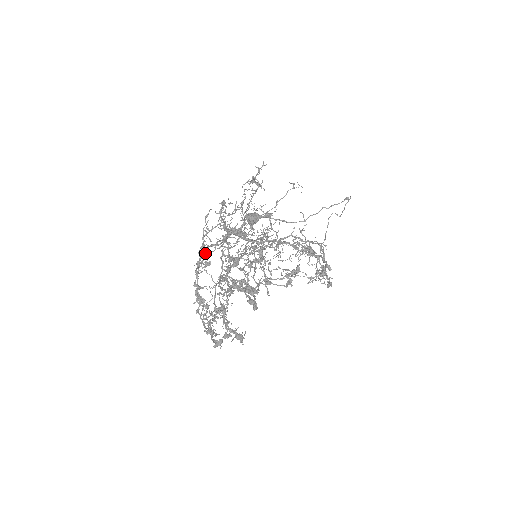
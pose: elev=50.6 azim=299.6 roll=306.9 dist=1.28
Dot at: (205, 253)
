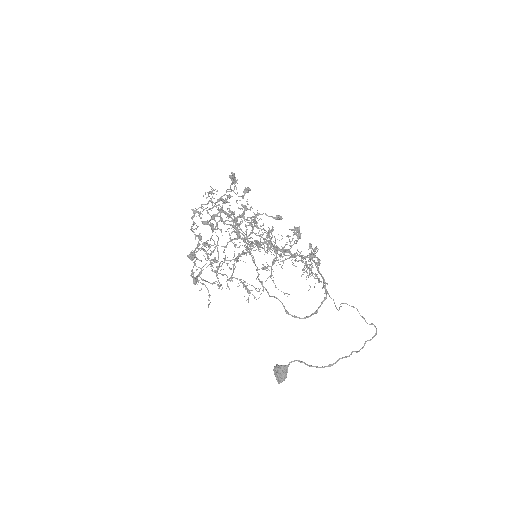
Dot at: (217, 245)
